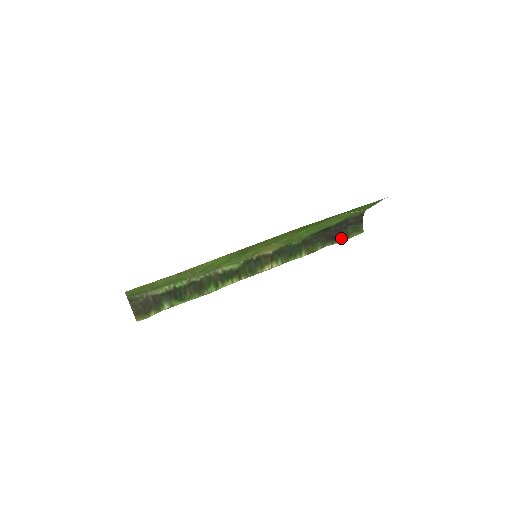
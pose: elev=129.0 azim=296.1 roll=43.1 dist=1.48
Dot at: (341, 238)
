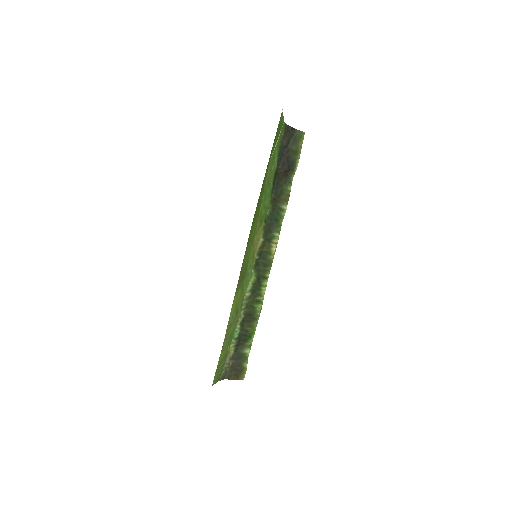
Dot at: (295, 160)
